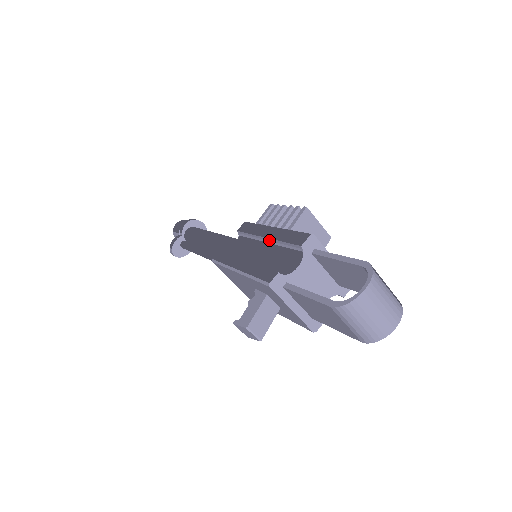
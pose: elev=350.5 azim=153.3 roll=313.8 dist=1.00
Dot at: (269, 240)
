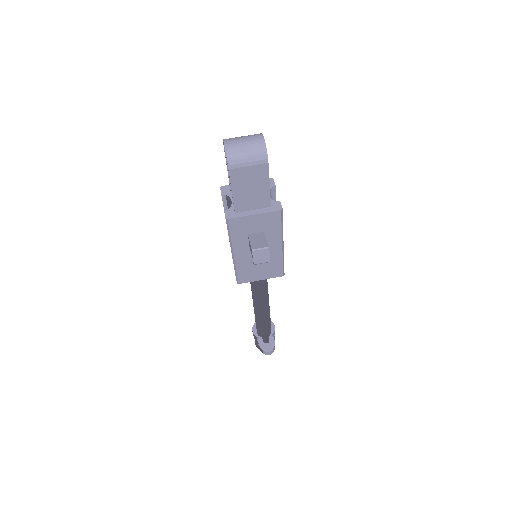
Dot at: occluded
